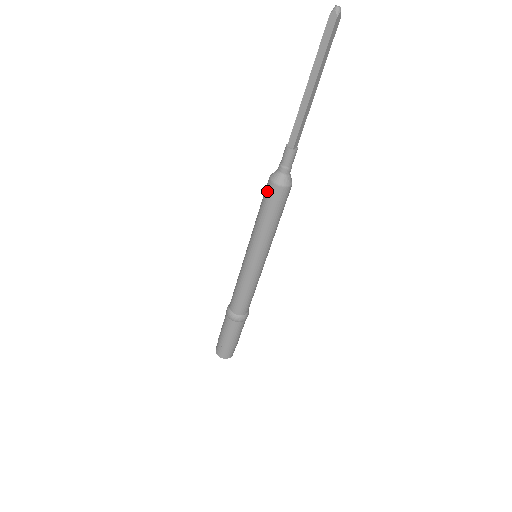
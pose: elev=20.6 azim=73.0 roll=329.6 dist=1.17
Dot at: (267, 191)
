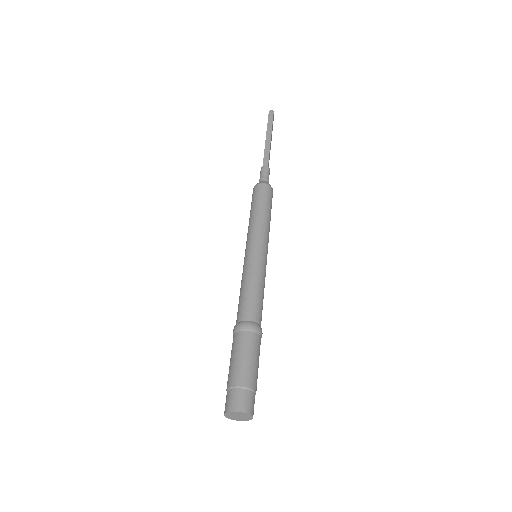
Dot at: (257, 191)
